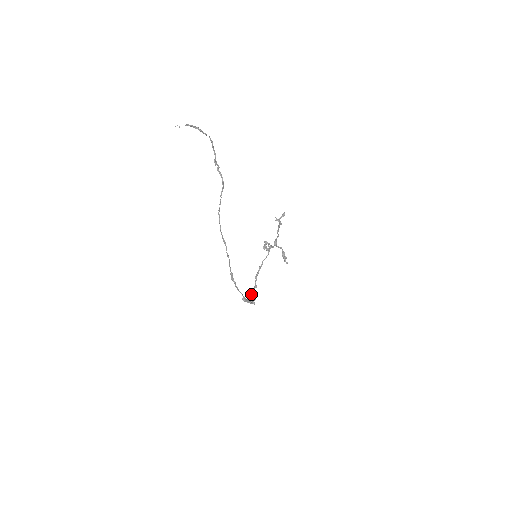
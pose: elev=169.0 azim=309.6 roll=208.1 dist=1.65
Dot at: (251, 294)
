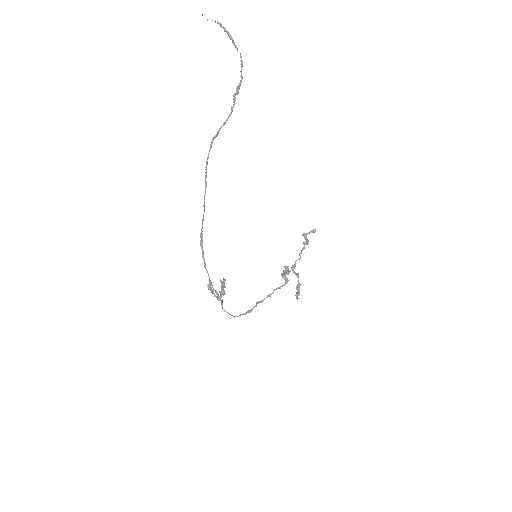
Dot at: (221, 285)
